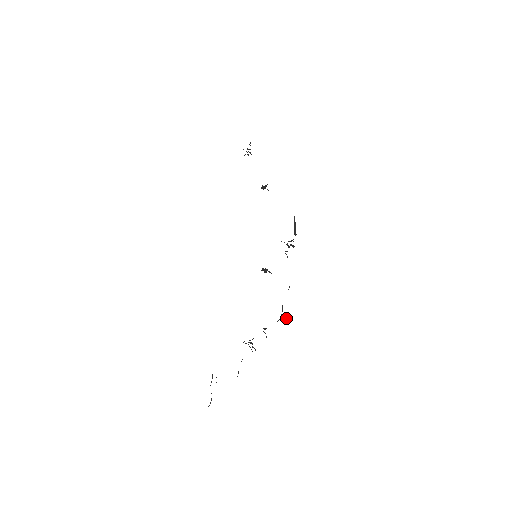
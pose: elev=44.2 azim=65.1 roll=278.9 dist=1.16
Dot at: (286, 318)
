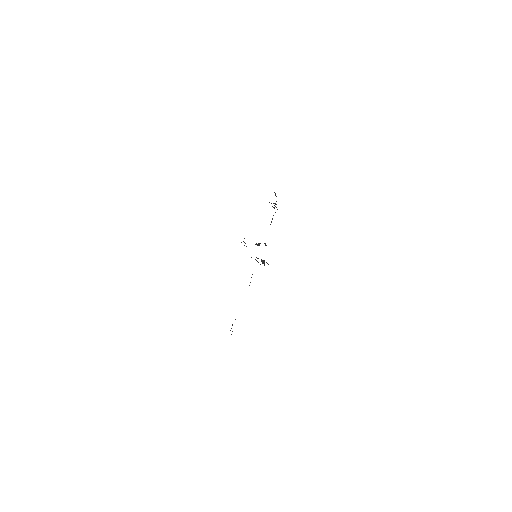
Dot at: (275, 212)
